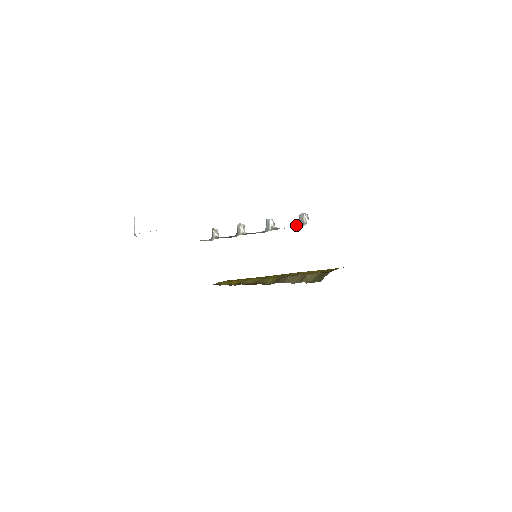
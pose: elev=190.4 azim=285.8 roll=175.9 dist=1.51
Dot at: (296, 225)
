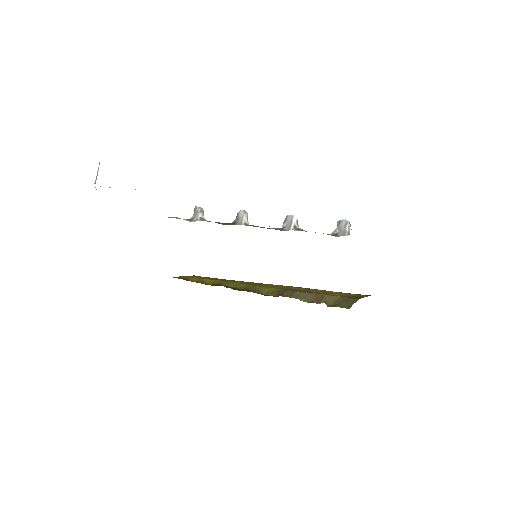
Dot at: occluded
